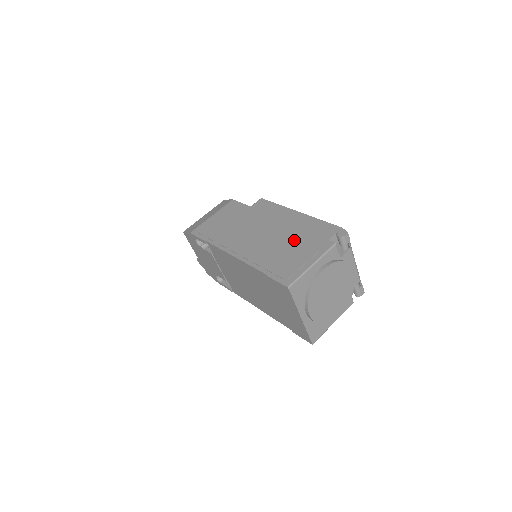
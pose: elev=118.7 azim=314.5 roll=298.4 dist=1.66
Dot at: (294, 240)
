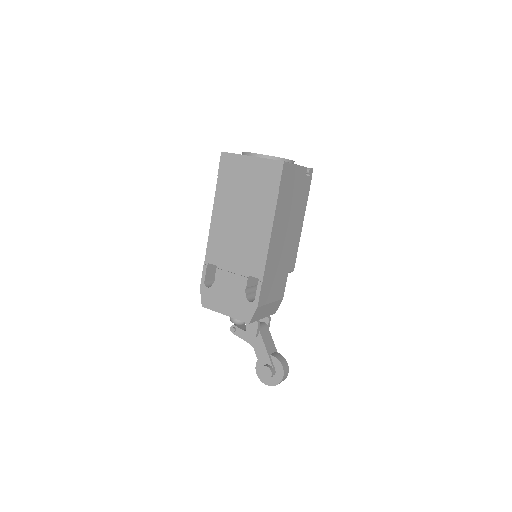
Dot at: occluded
